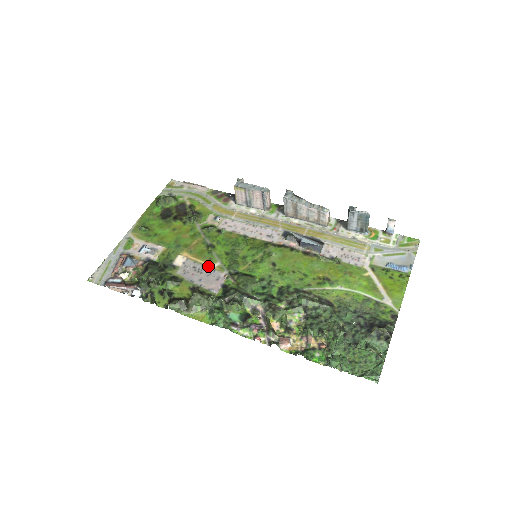
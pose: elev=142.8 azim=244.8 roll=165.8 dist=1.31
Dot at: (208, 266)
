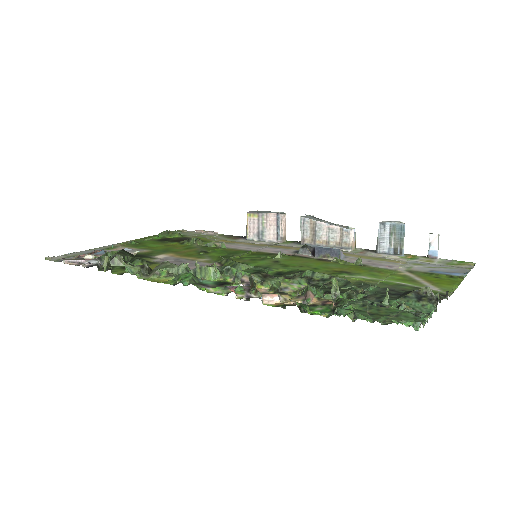
Dot at: (193, 260)
